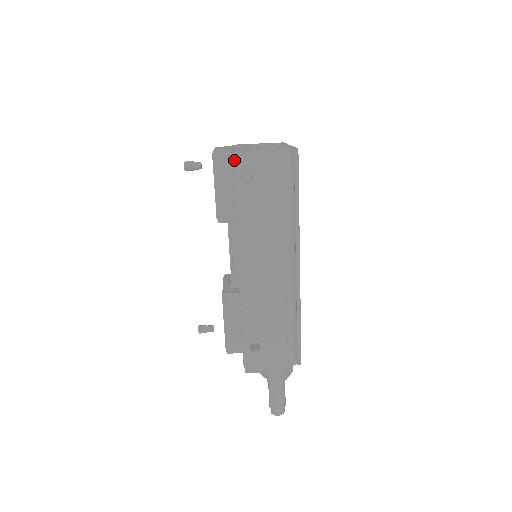
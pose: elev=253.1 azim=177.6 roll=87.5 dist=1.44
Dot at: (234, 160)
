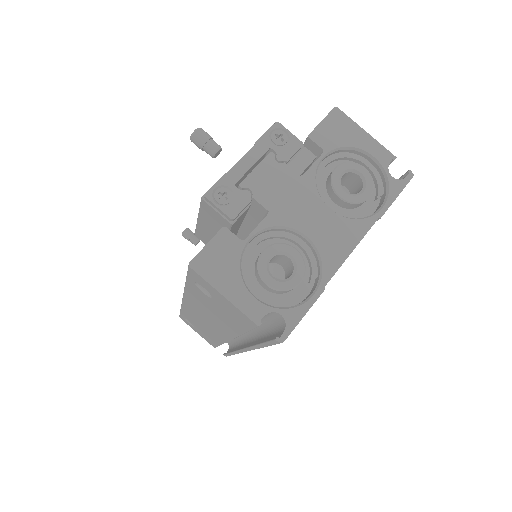
Dot at: (190, 270)
